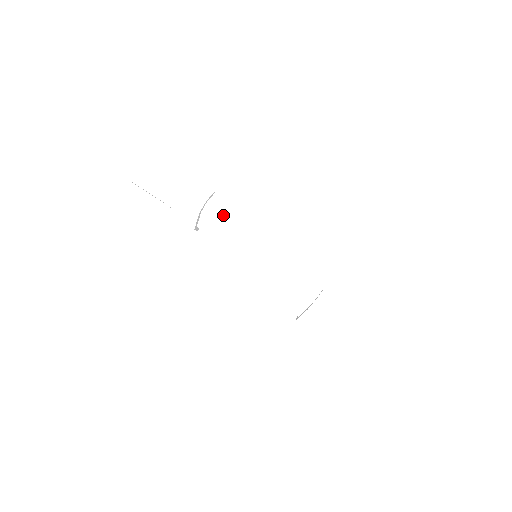
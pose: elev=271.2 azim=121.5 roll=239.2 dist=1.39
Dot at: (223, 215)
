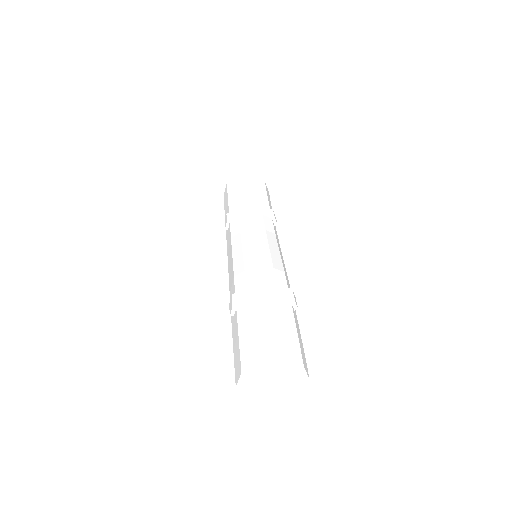
Dot at: (274, 228)
